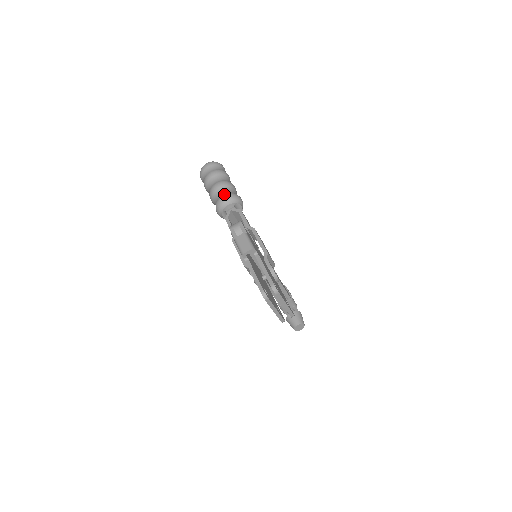
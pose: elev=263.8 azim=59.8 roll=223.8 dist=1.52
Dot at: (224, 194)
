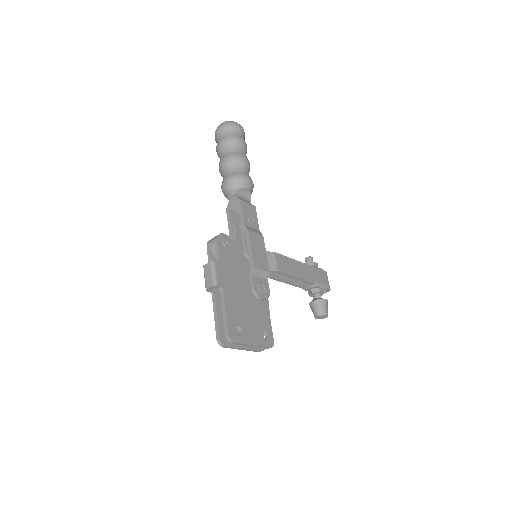
Dot at: (227, 176)
